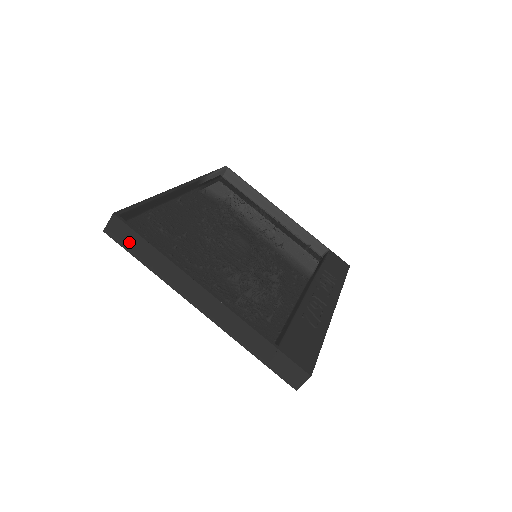
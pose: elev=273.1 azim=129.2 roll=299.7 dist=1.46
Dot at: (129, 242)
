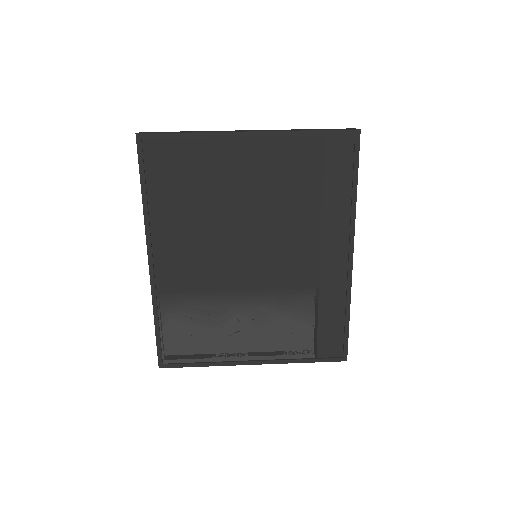
Dot at: (163, 132)
